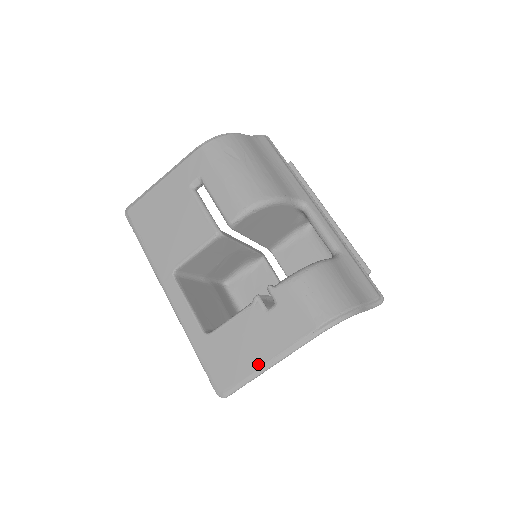
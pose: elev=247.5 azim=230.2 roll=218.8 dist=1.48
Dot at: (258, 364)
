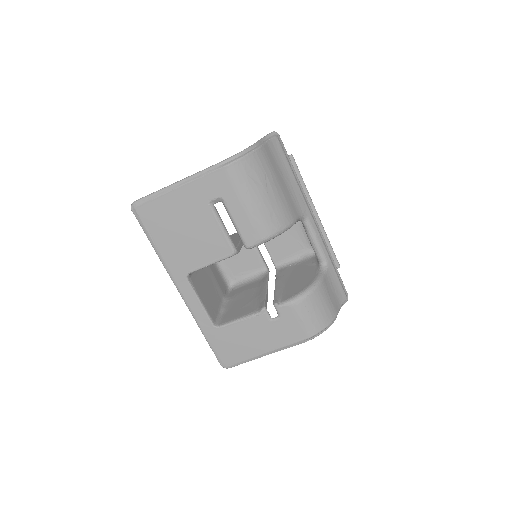
Dot at: (258, 353)
